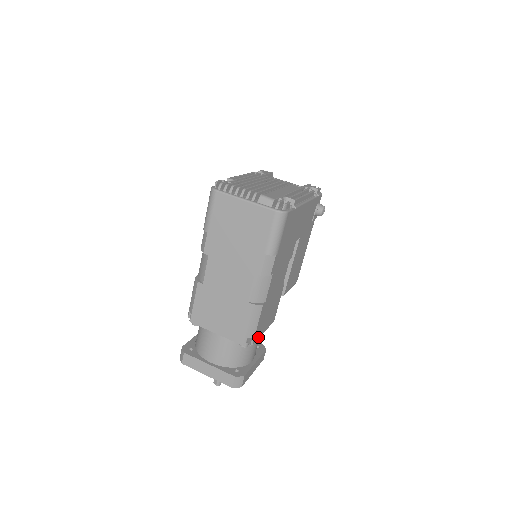
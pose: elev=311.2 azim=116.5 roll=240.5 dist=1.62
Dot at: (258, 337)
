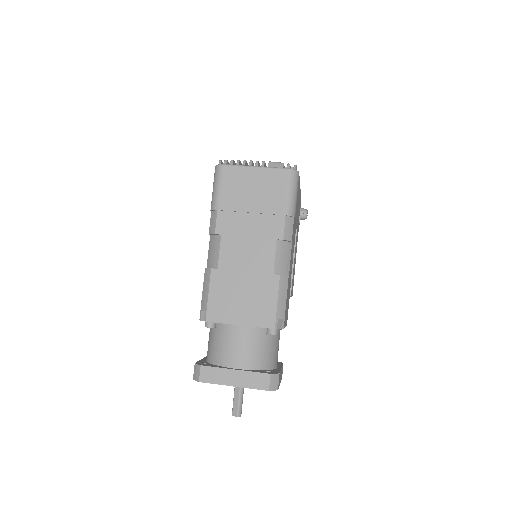
Dot at: (284, 326)
